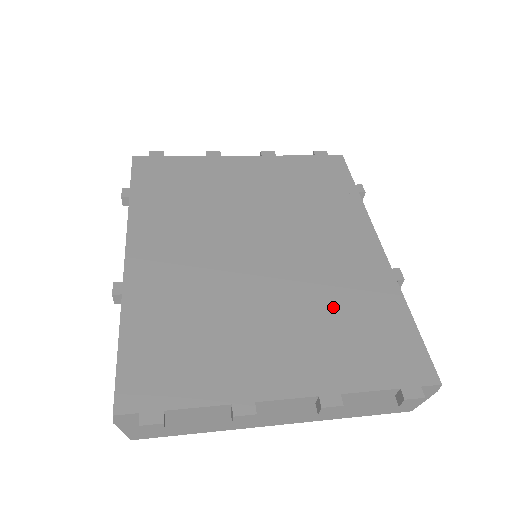
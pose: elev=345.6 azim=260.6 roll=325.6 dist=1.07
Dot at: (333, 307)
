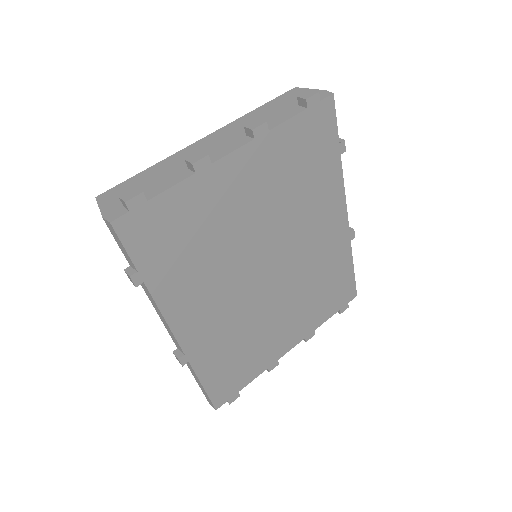
Dot at: (314, 285)
